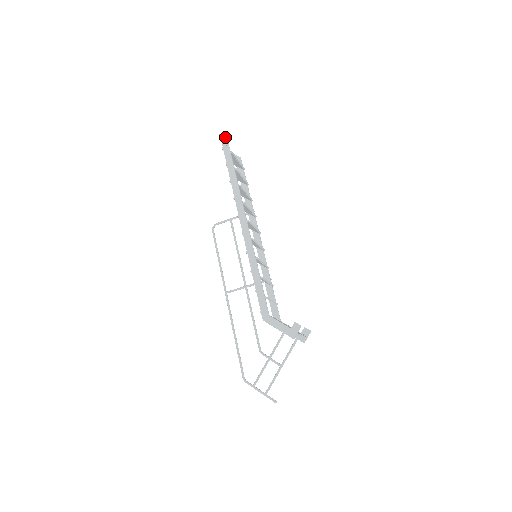
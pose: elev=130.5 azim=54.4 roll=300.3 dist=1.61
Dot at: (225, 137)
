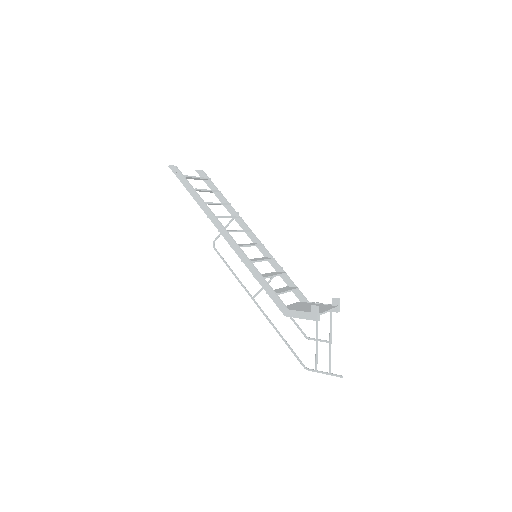
Dot at: (172, 166)
